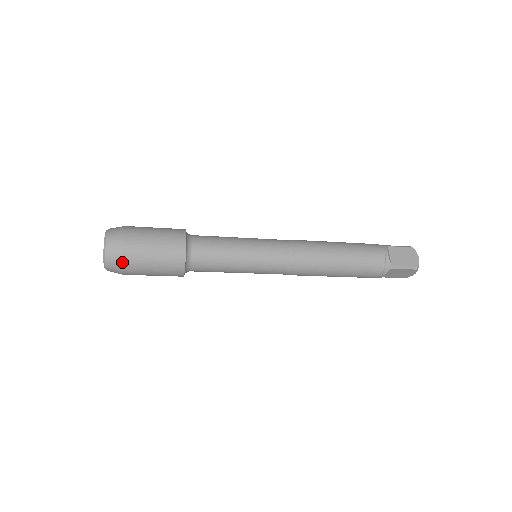
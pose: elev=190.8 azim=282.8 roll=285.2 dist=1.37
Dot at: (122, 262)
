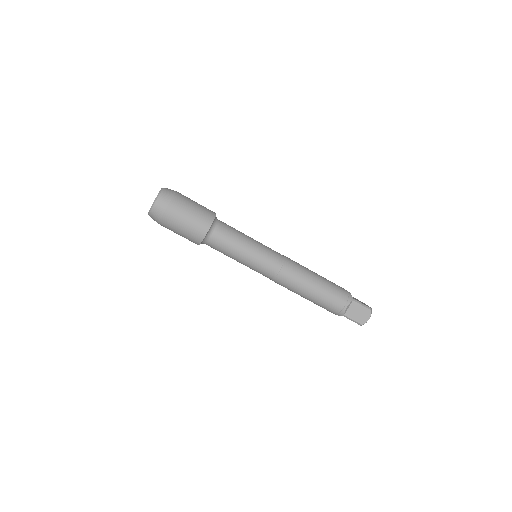
Dot at: (172, 199)
